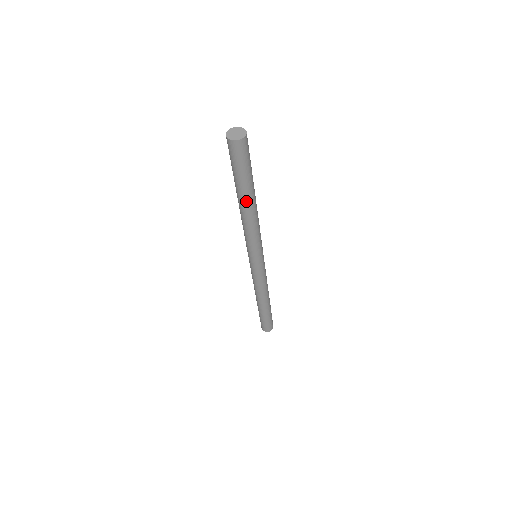
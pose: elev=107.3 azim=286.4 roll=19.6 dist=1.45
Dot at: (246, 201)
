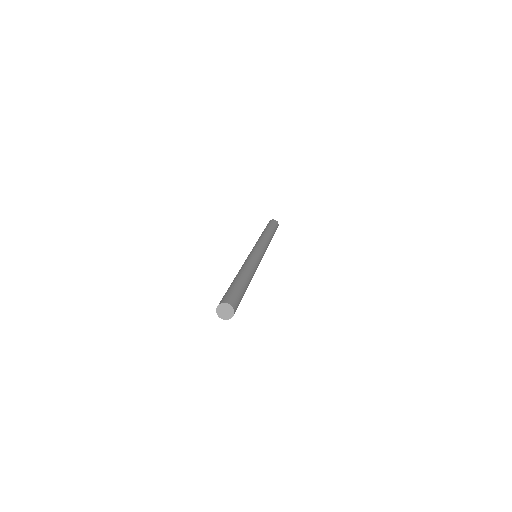
Dot at: occluded
